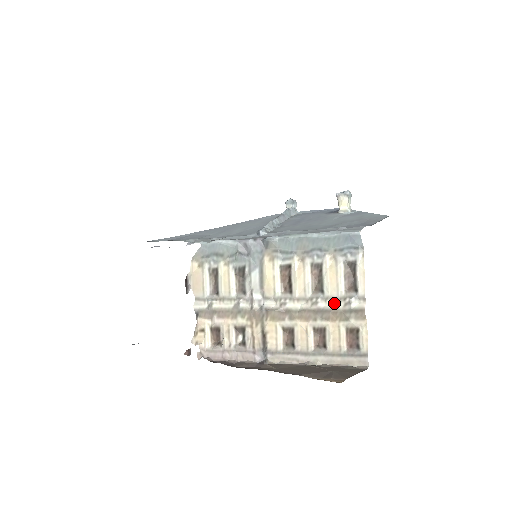
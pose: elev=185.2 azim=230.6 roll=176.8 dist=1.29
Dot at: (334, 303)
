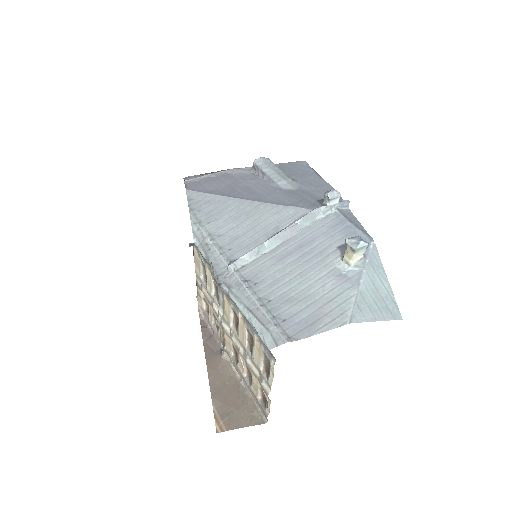
Dot at: (255, 369)
